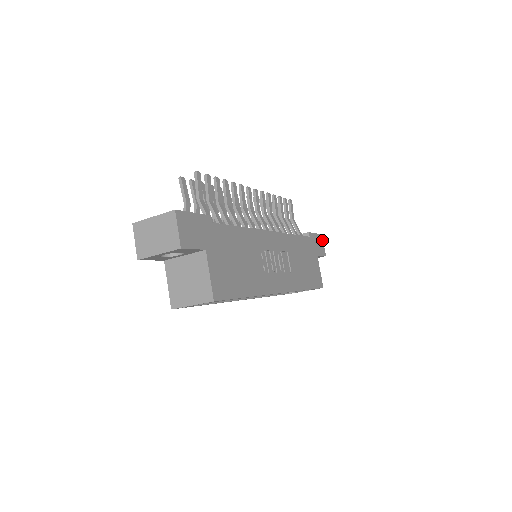
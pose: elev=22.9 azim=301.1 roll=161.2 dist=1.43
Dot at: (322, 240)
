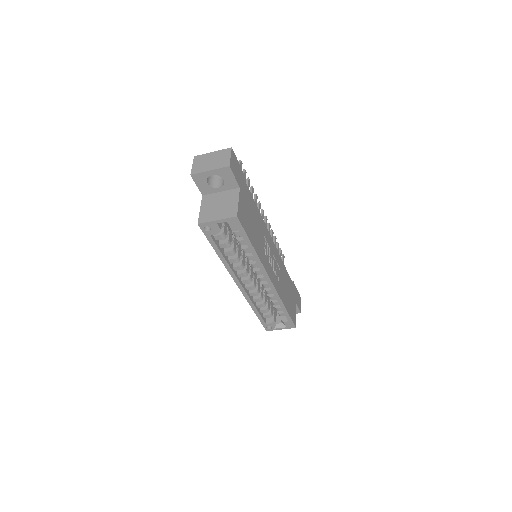
Dot at: (300, 300)
